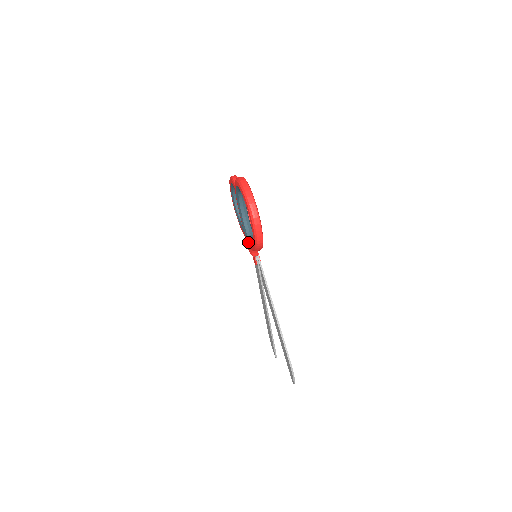
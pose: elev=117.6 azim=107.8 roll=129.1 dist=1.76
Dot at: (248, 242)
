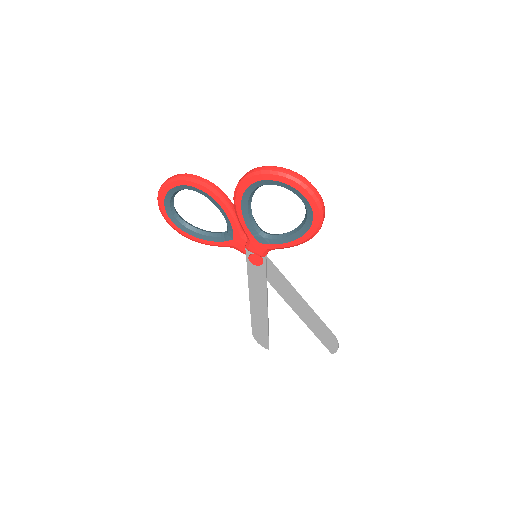
Dot at: (266, 243)
